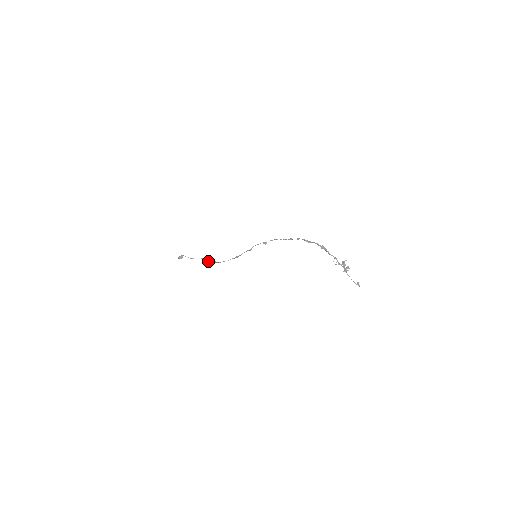
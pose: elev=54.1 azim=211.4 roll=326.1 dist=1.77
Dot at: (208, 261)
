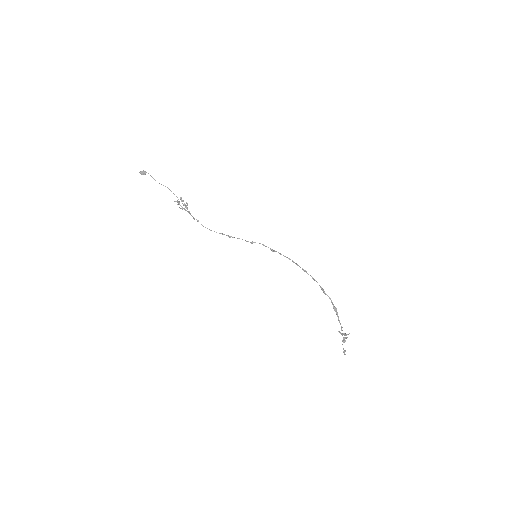
Dot at: (187, 211)
